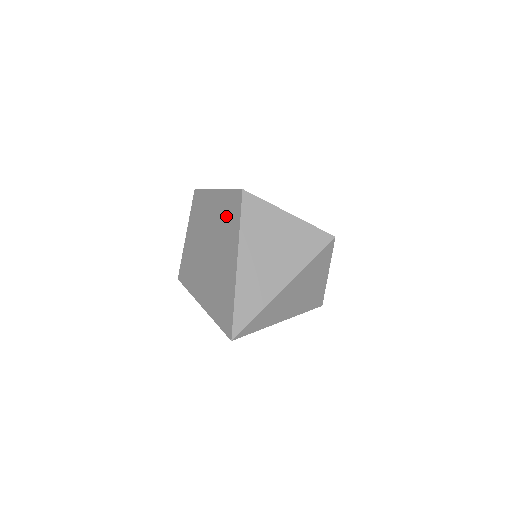
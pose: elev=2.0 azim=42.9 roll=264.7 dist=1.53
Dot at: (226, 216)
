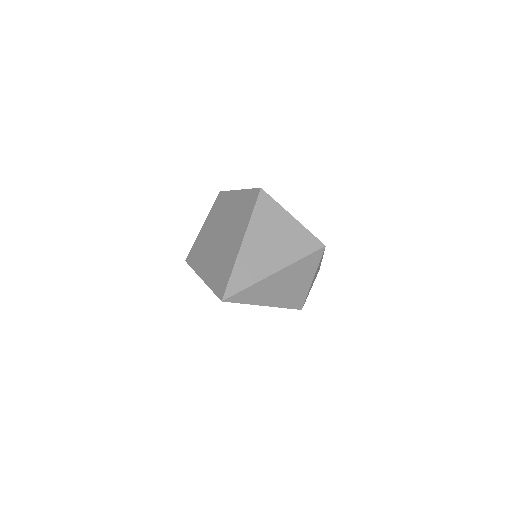
Dot at: (242, 208)
